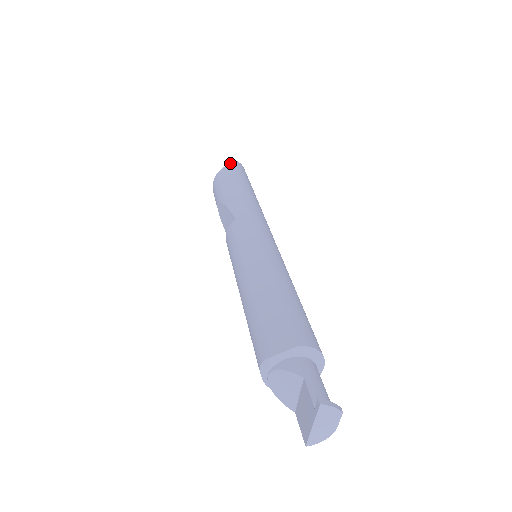
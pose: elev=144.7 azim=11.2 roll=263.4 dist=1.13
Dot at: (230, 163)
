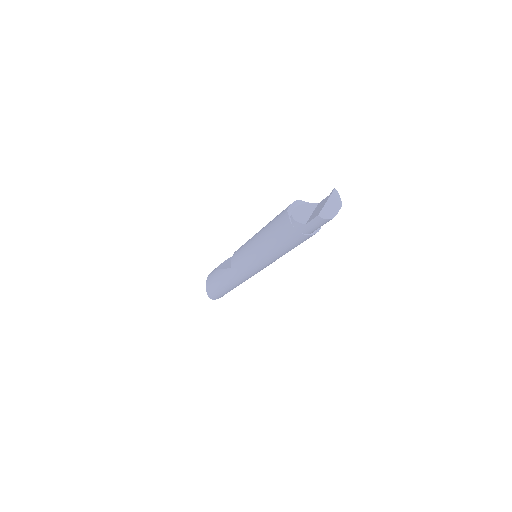
Dot at: occluded
